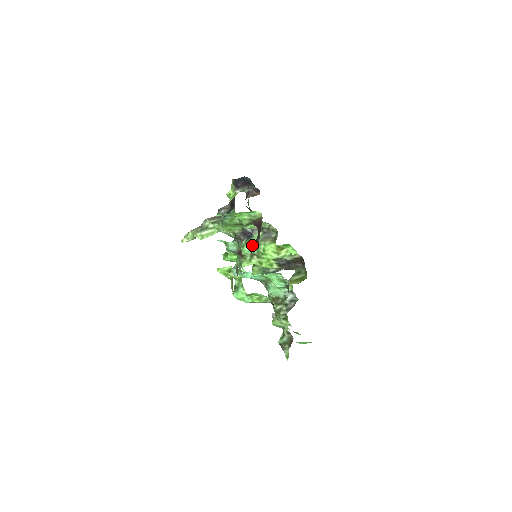
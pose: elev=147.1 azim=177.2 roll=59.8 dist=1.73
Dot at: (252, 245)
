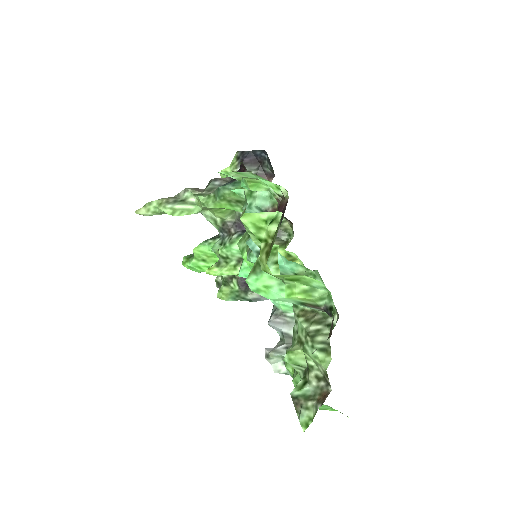
Dot at: occluded
